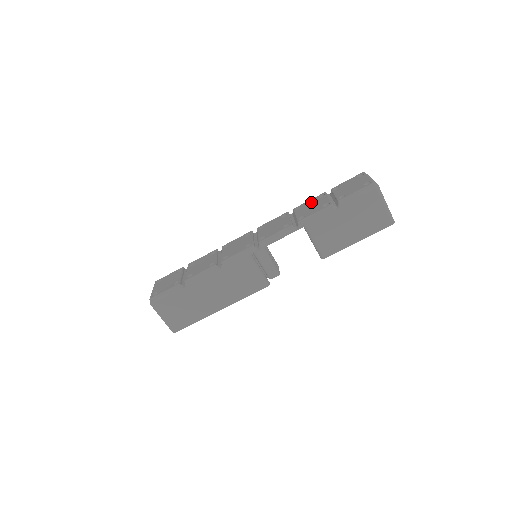
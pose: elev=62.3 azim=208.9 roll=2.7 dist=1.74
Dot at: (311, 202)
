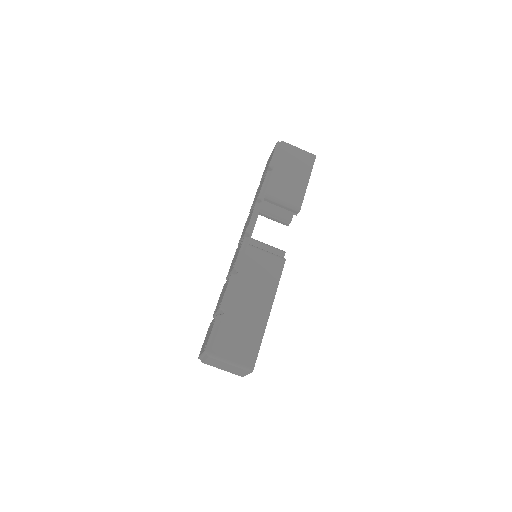
Dot at: occluded
